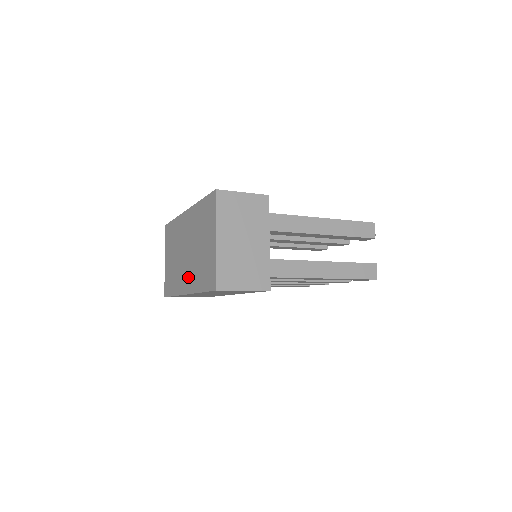
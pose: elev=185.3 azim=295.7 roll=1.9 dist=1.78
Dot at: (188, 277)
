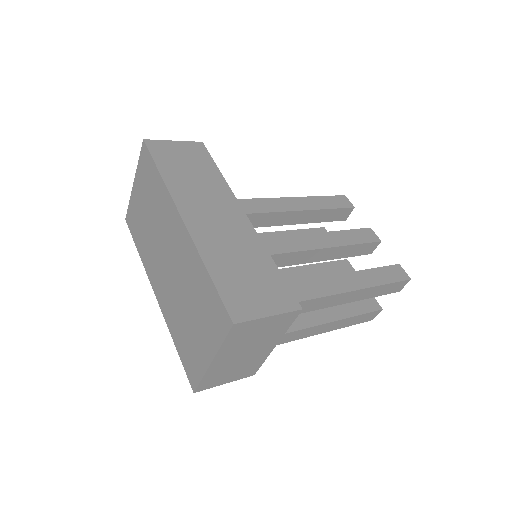
Dot at: (163, 291)
